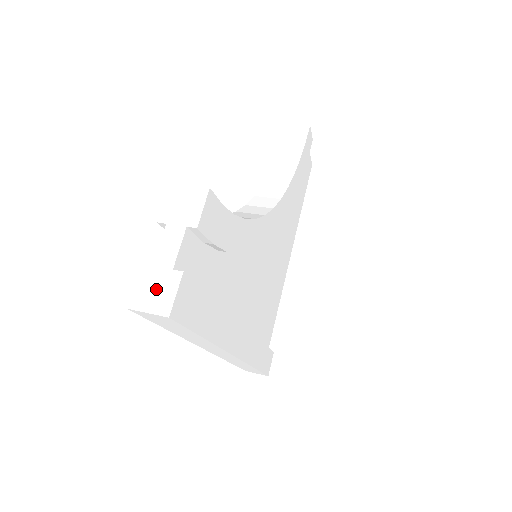
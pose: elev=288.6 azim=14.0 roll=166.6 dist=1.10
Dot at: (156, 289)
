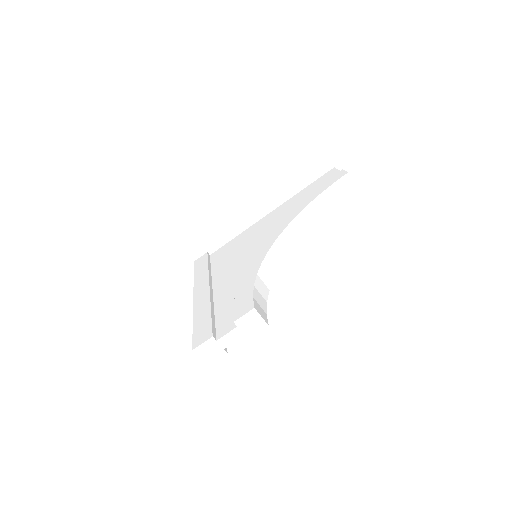
Dot at: (211, 352)
